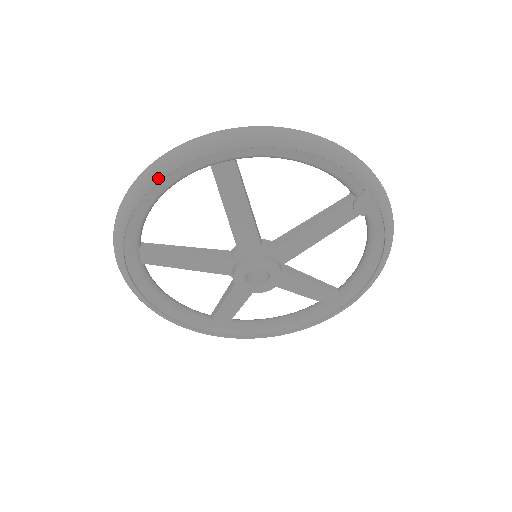
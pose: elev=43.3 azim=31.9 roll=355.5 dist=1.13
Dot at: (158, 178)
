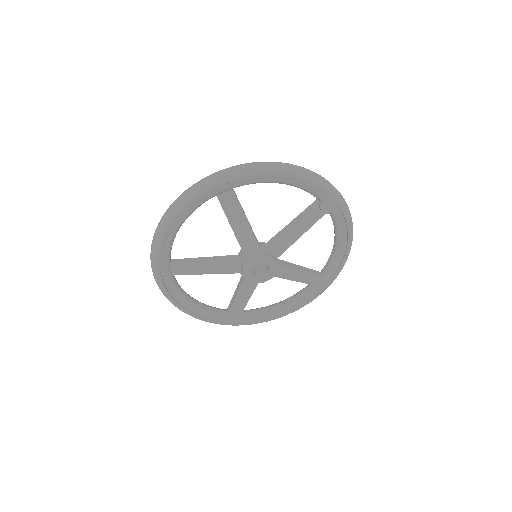
Dot at: (181, 210)
